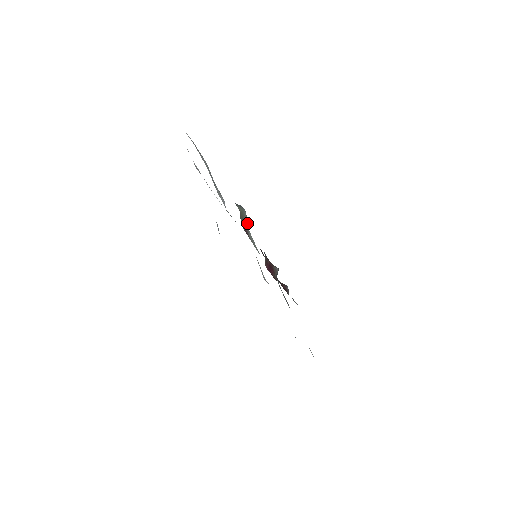
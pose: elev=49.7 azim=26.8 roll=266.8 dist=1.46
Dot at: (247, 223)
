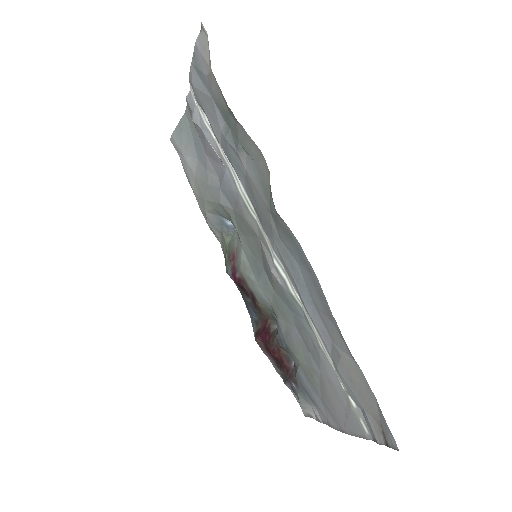
Dot at: (238, 245)
